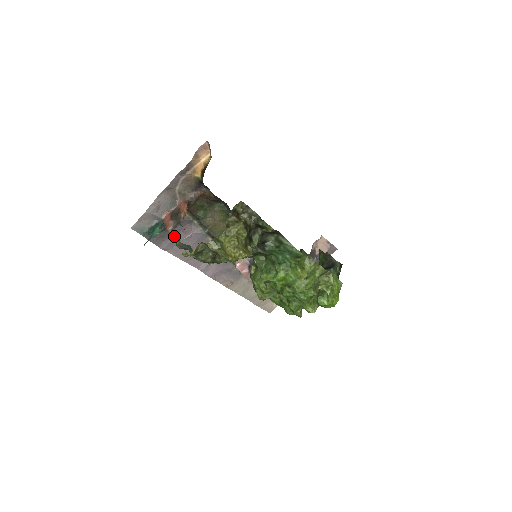
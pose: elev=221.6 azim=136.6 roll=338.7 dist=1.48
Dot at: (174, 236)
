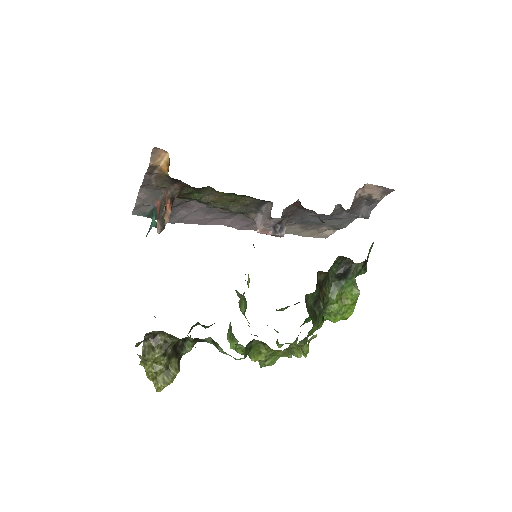
Dot at: (179, 213)
